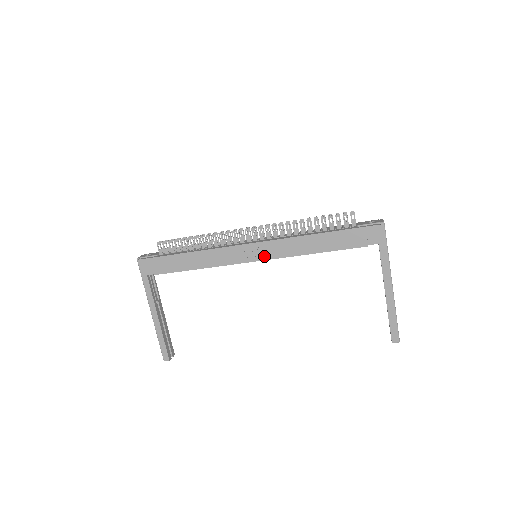
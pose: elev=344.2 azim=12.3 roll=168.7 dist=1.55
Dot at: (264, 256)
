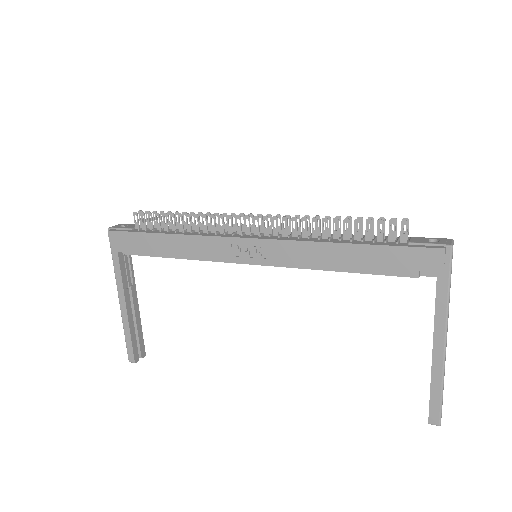
Dot at: (264, 259)
